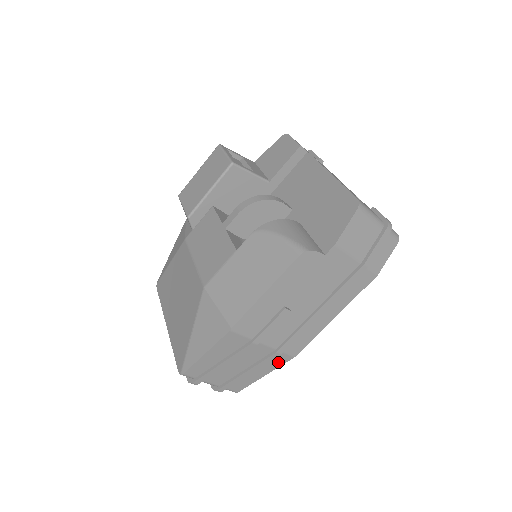
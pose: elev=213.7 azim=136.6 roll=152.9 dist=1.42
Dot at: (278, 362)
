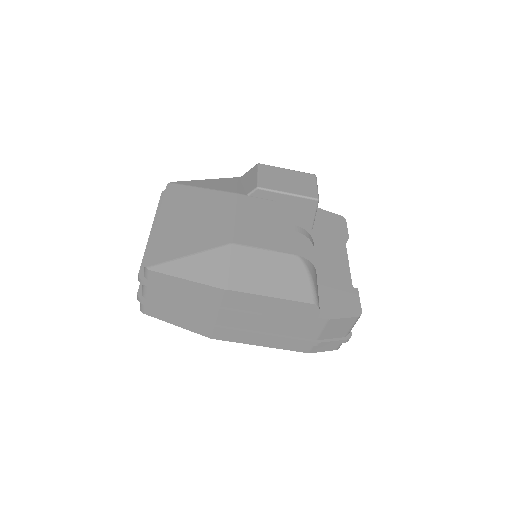
Dot at: (200, 330)
